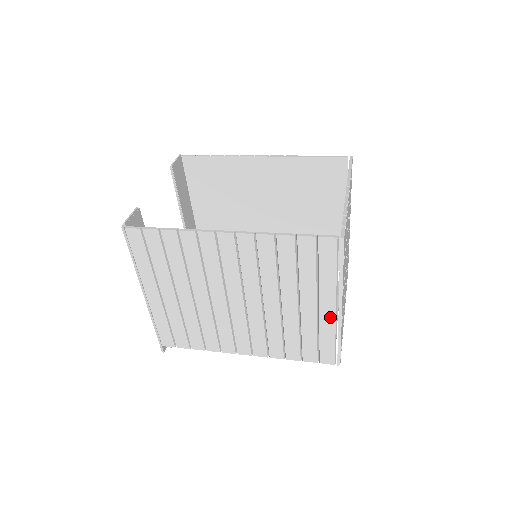
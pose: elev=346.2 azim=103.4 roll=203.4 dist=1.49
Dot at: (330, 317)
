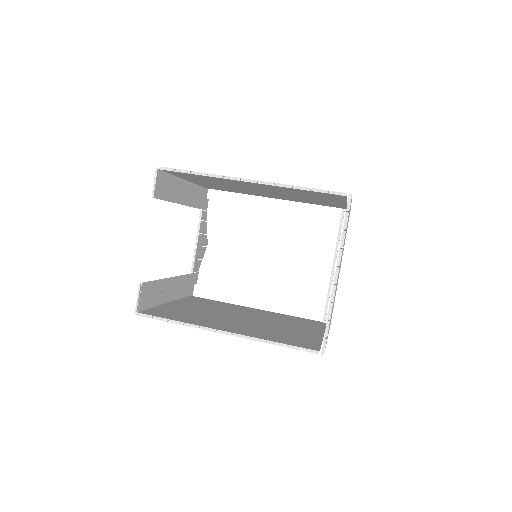
Dot at: occluded
